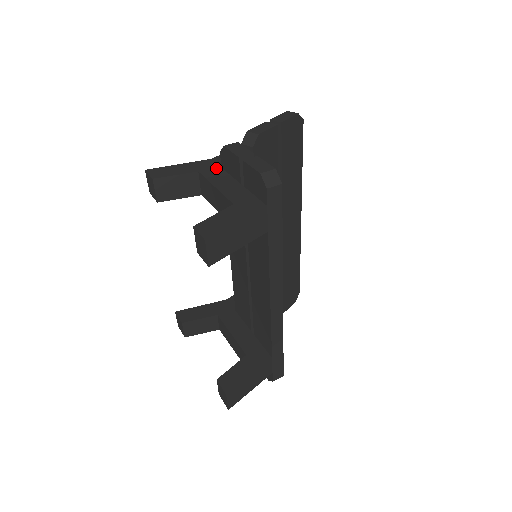
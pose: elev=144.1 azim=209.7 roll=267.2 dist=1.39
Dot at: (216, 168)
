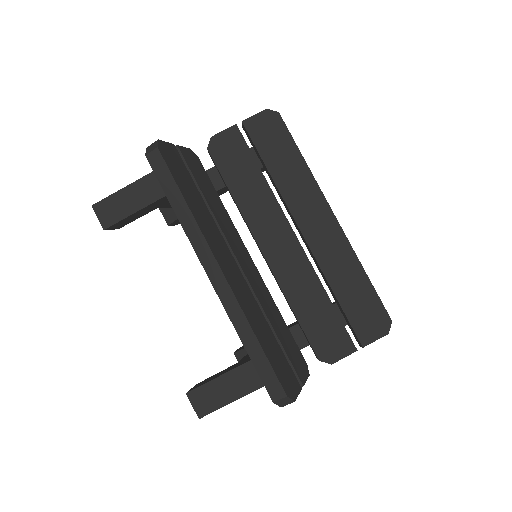
Dot at: occluded
